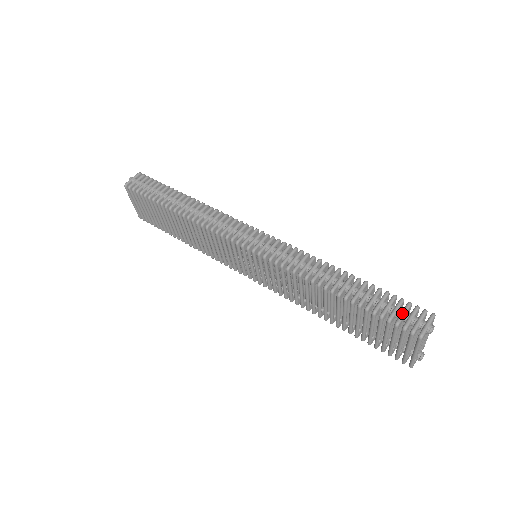
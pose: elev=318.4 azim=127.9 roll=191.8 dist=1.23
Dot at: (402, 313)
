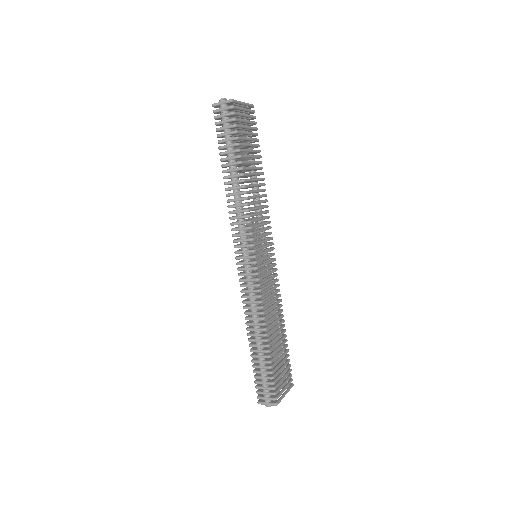
Dot at: (263, 388)
